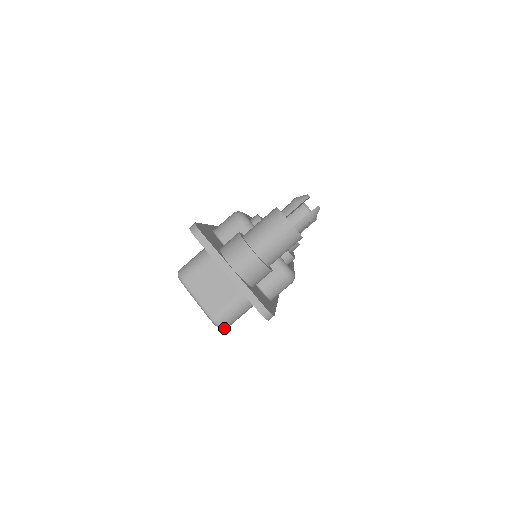
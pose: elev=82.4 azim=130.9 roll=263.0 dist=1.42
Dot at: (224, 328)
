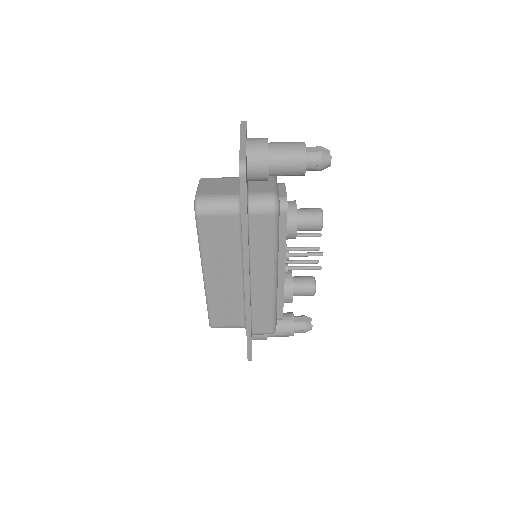
Dot at: (198, 210)
